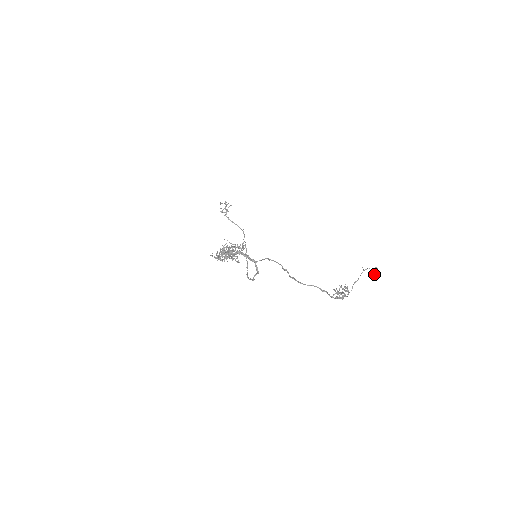
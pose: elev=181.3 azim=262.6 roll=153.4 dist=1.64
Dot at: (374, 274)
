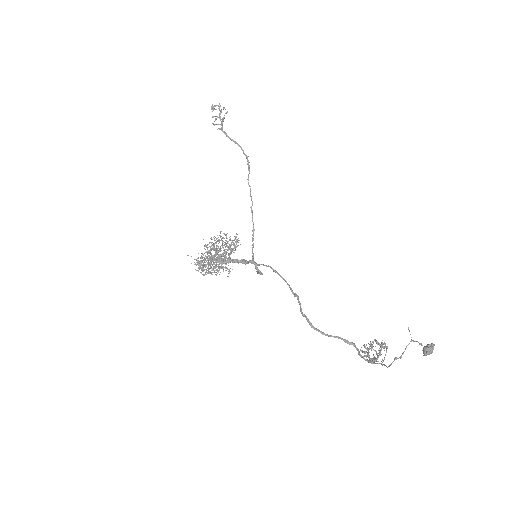
Dot at: occluded
